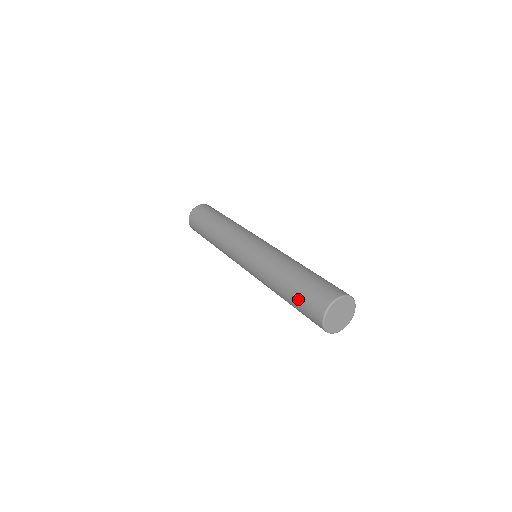
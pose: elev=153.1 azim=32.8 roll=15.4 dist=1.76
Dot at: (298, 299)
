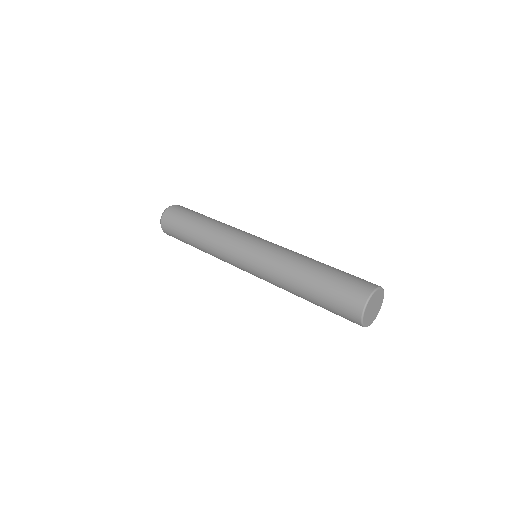
Dot at: (327, 309)
